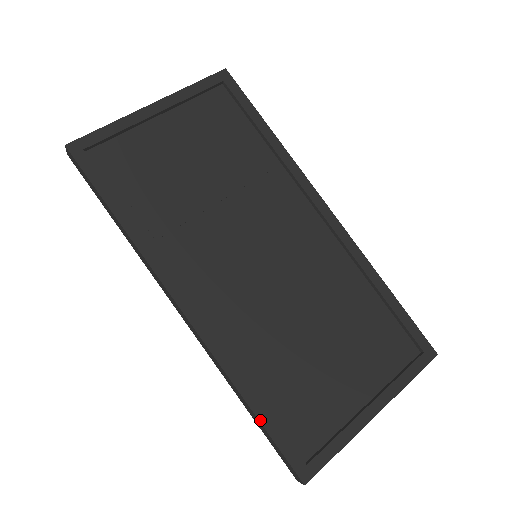
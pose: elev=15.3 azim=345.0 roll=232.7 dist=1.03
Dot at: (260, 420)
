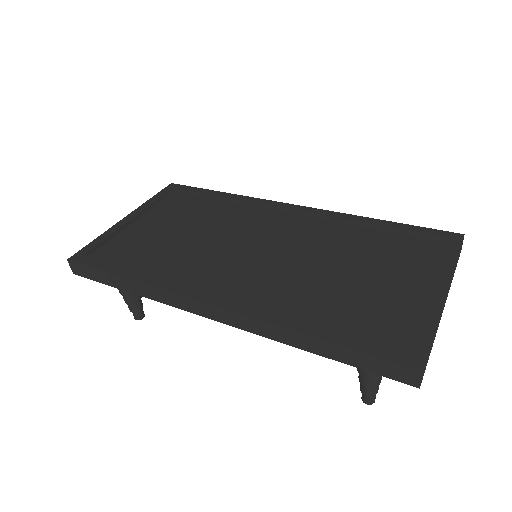
Dot at: (333, 342)
